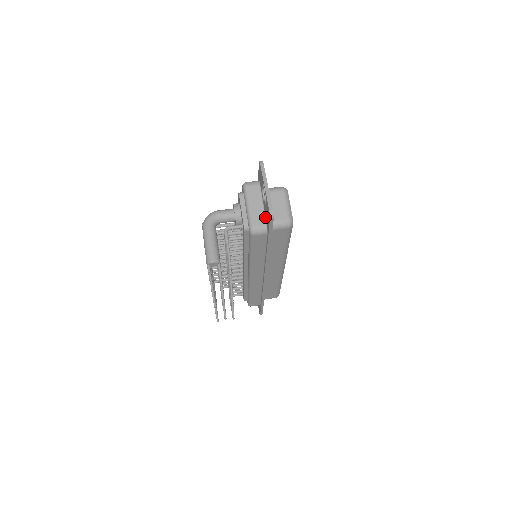
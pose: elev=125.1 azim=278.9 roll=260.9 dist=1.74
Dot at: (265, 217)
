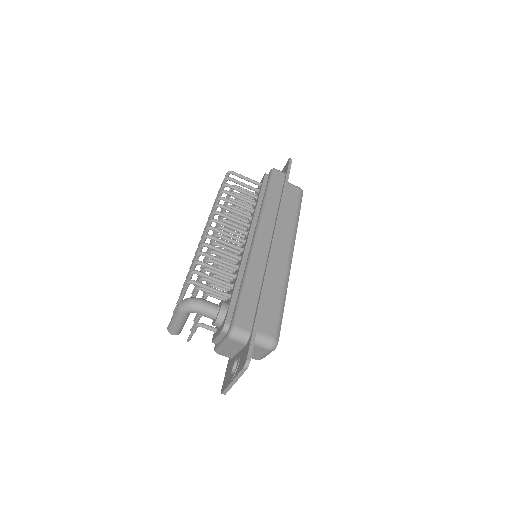
Dot at: (233, 357)
